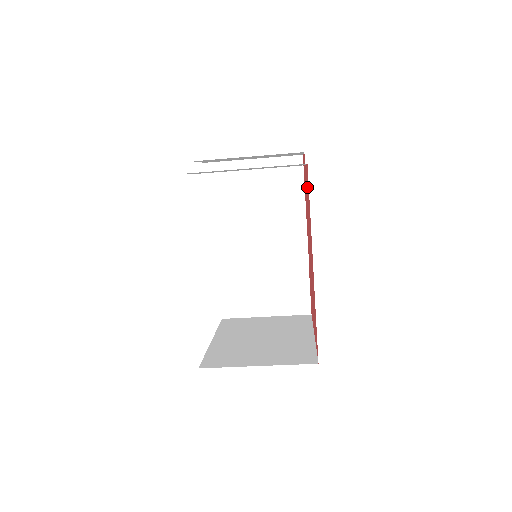
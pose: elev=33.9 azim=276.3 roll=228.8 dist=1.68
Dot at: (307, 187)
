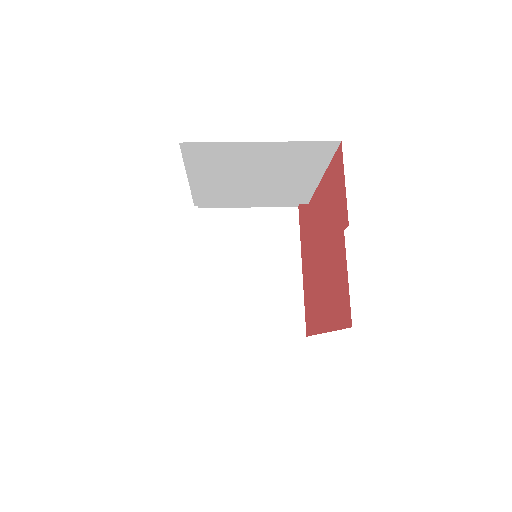
Dot at: (340, 282)
